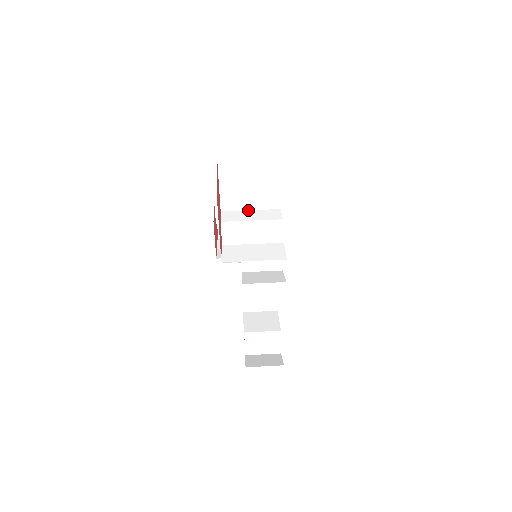
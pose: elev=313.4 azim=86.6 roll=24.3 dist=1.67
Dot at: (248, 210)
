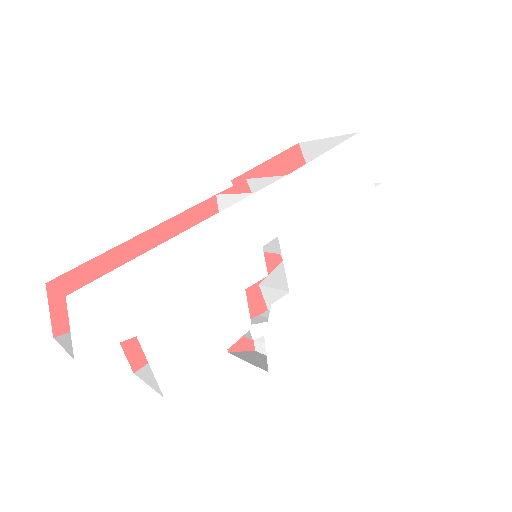
Dot at: occluded
